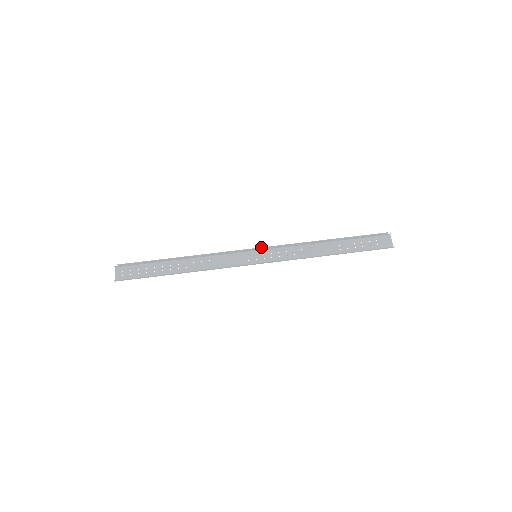
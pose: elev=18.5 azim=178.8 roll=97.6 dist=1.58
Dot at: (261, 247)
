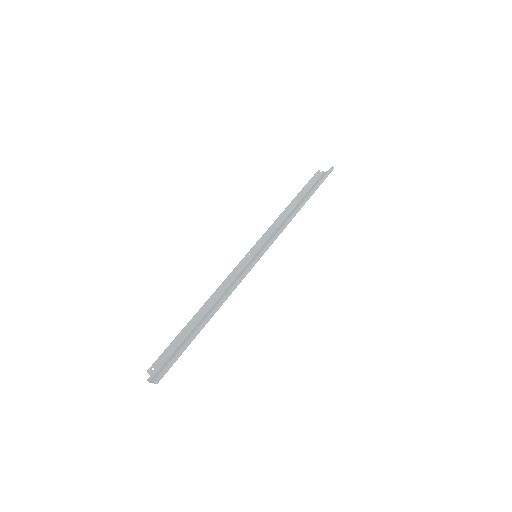
Dot at: (251, 248)
